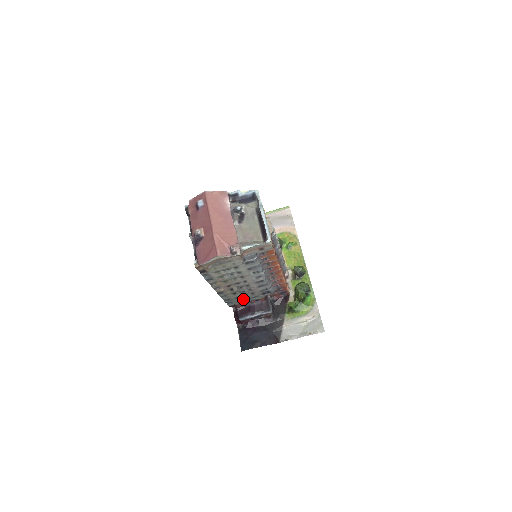
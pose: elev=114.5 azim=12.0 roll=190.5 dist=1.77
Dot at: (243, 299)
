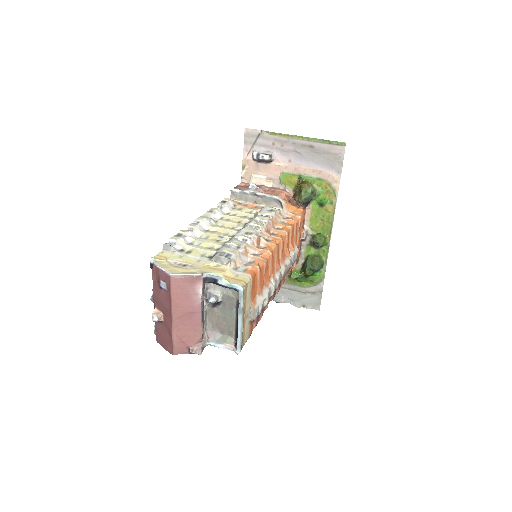
Dot at: occluded
